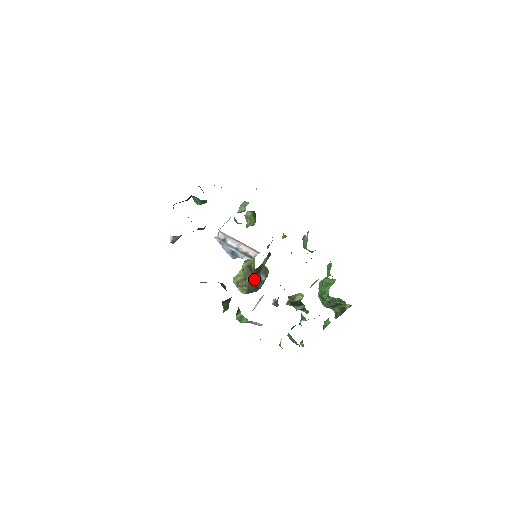
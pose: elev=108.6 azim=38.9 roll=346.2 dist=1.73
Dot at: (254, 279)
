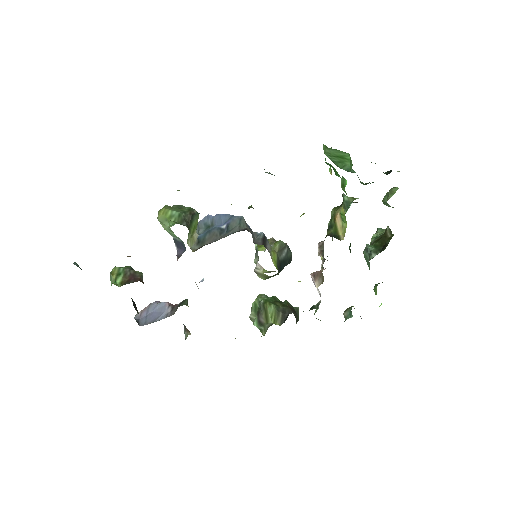
Dot at: (282, 268)
